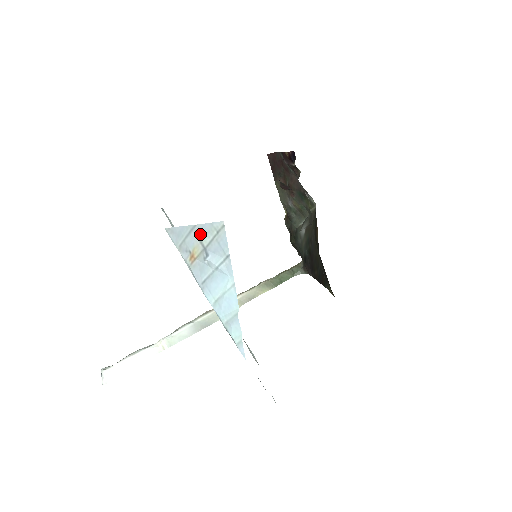
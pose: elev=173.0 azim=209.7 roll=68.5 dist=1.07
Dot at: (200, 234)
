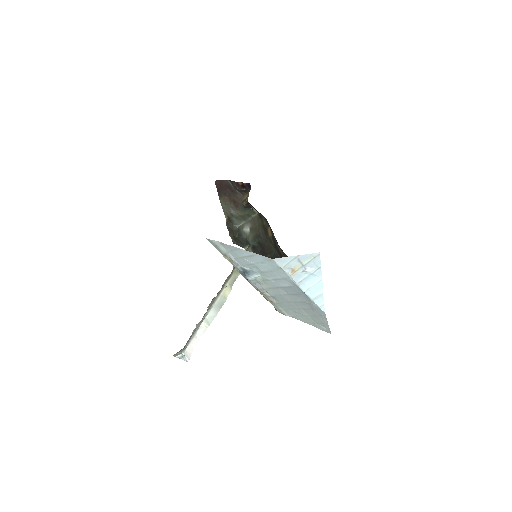
Dot at: (301, 259)
